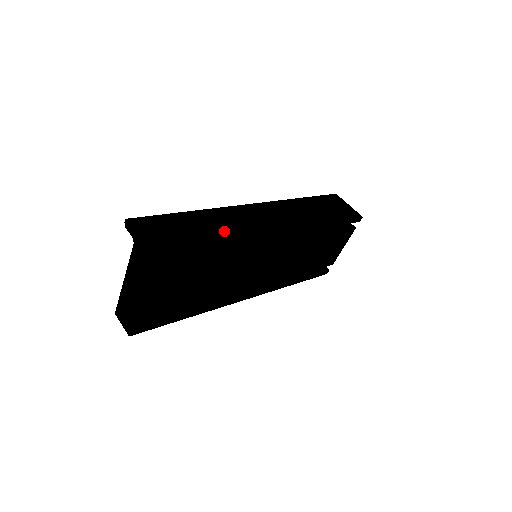
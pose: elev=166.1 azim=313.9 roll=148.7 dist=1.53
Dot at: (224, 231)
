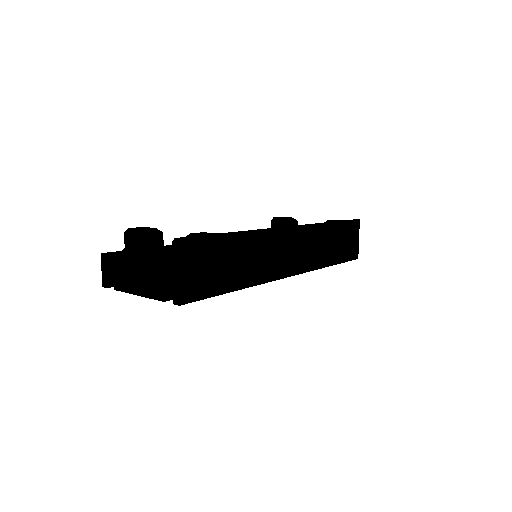
Dot at: (252, 269)
